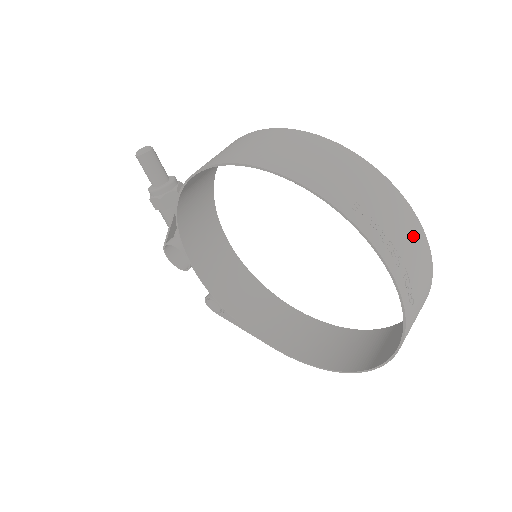
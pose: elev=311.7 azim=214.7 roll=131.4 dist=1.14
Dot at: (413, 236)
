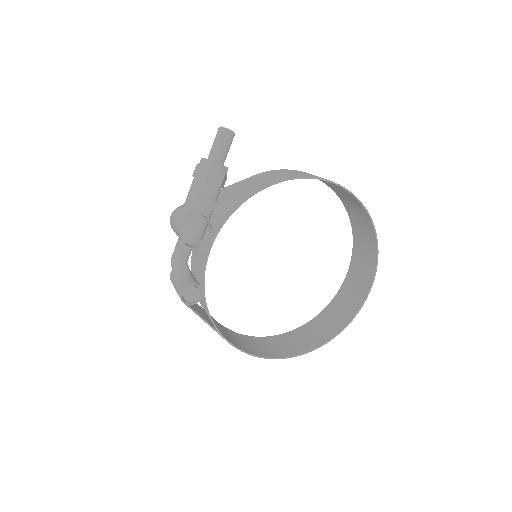
Dot at: (357, 266)
